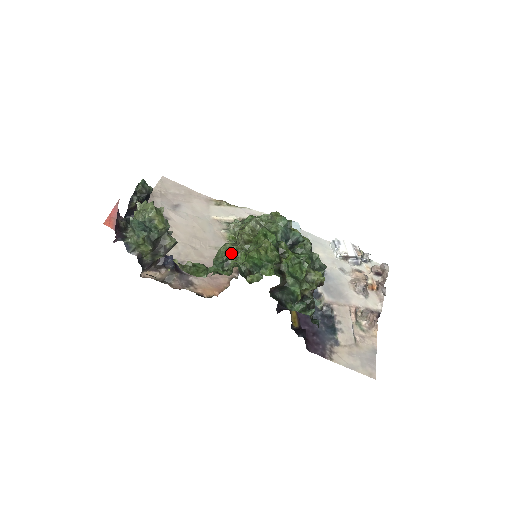
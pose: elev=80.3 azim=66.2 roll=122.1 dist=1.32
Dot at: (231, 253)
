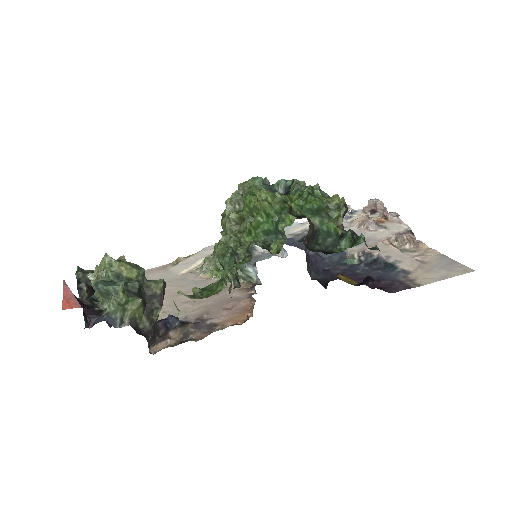
Dot at: (233, 242)
